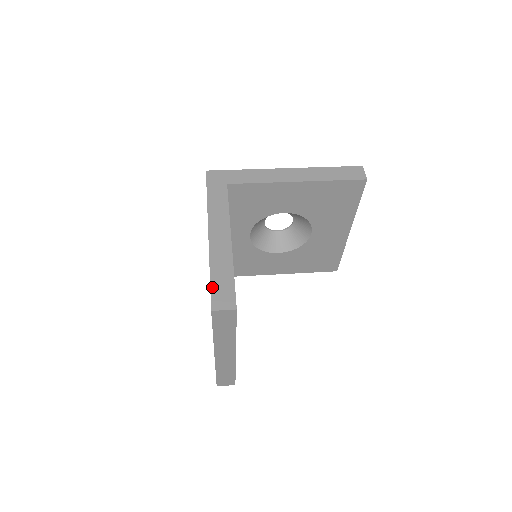
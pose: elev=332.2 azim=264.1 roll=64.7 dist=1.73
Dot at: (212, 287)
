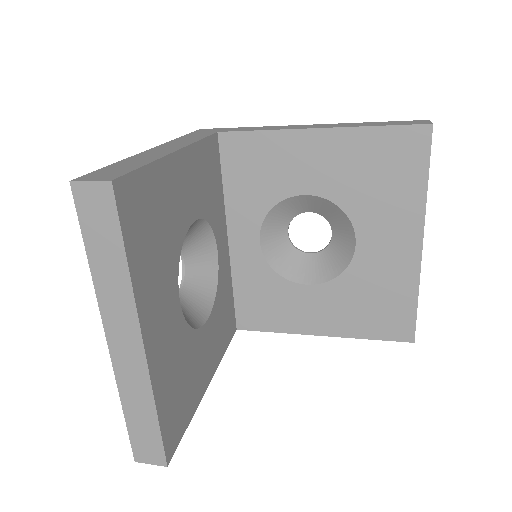
Dot at: (101, 169)
